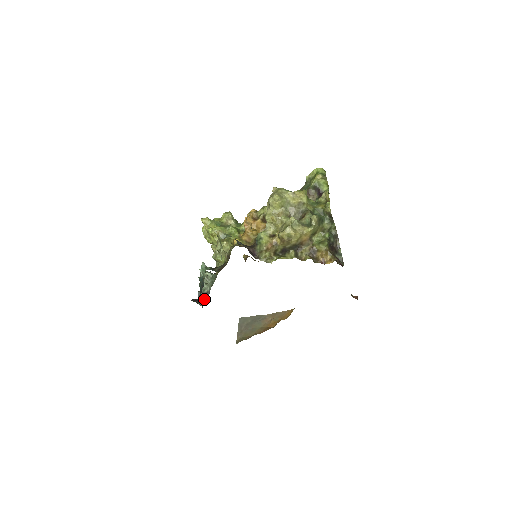
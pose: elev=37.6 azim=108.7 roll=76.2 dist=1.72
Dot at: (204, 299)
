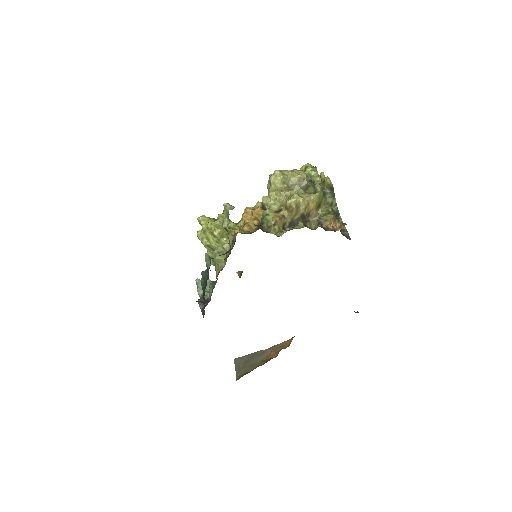
Dot at: (205, 306)
